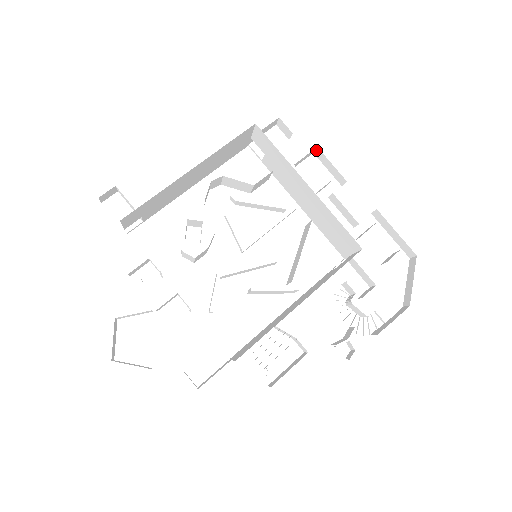
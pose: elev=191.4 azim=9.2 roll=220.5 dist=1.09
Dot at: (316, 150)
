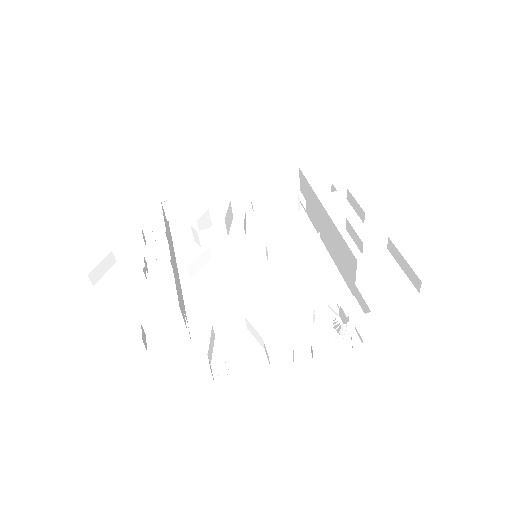
Dot at: (347, 193)
